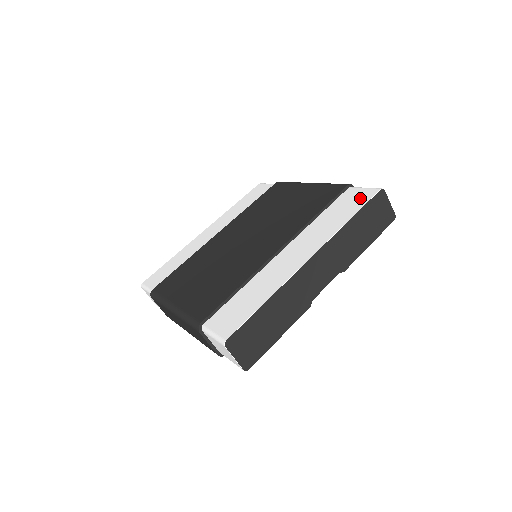
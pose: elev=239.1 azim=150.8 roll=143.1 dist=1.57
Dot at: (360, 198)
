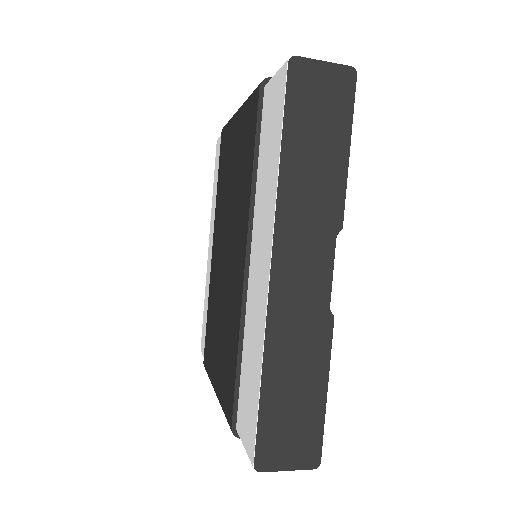
Dot at: (276, 102)
